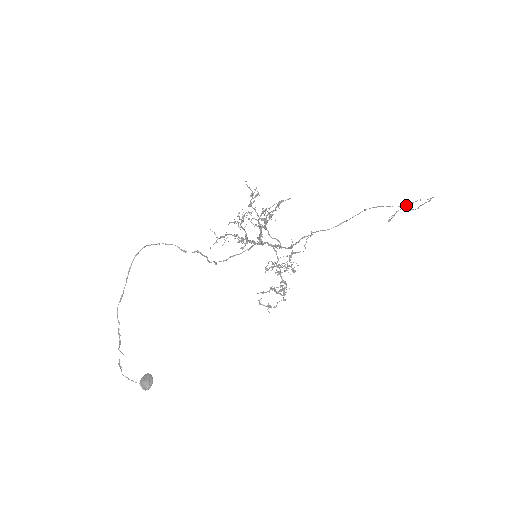
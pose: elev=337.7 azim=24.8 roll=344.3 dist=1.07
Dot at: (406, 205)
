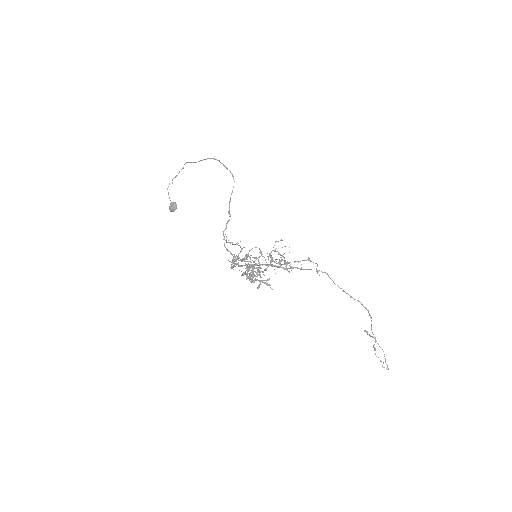
Dot at: occluded
